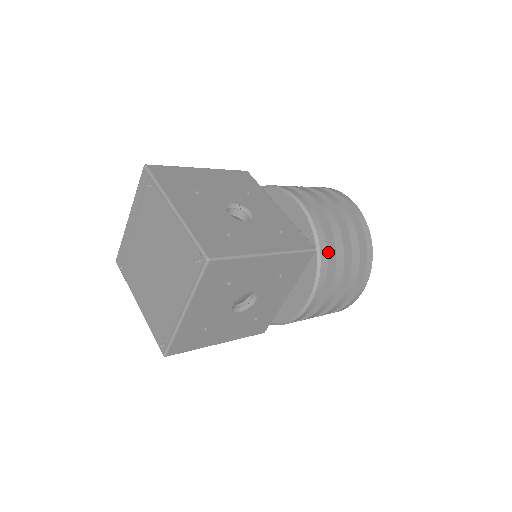
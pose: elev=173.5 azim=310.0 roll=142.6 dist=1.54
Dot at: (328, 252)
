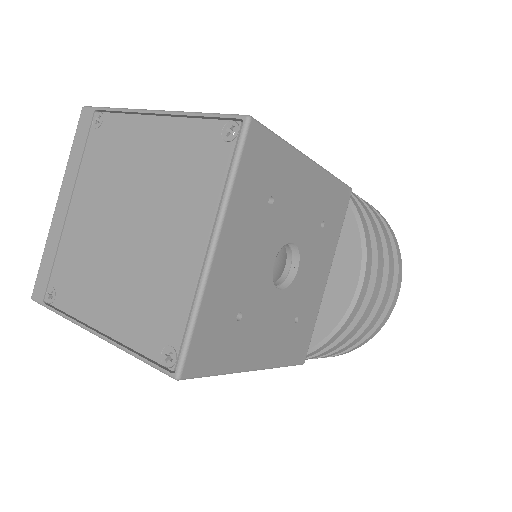
Dot at: occluded
